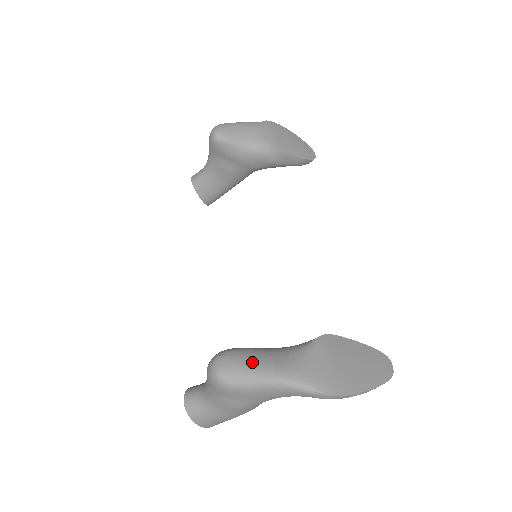
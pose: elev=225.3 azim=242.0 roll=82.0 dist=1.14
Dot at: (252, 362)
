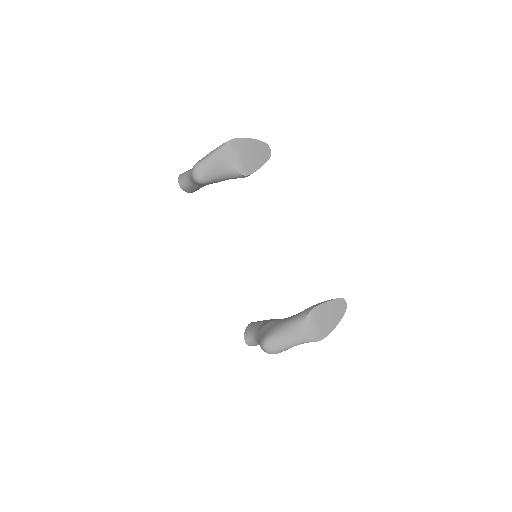
Dot at: (282, 342)
